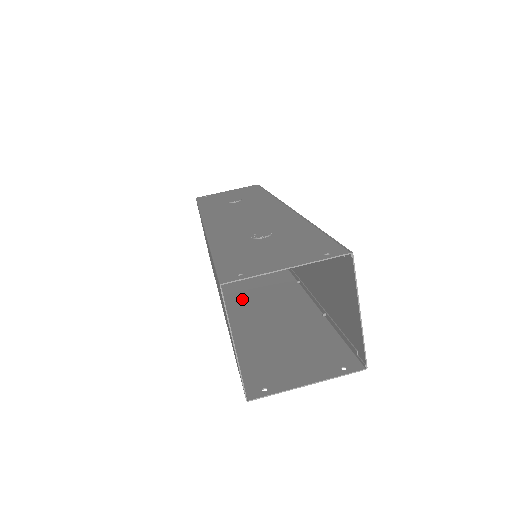
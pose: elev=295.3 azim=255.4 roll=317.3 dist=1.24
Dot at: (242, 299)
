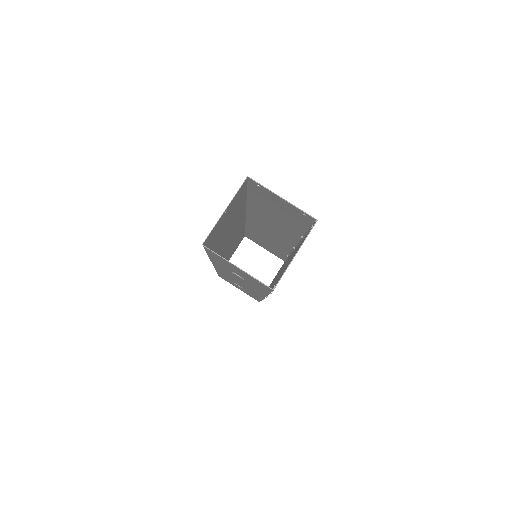
Dot at: occluded
